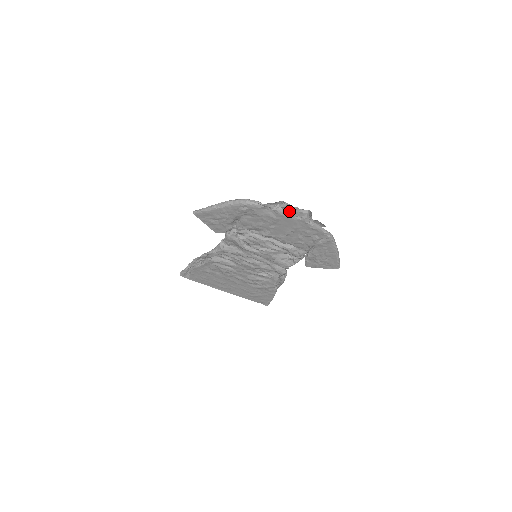
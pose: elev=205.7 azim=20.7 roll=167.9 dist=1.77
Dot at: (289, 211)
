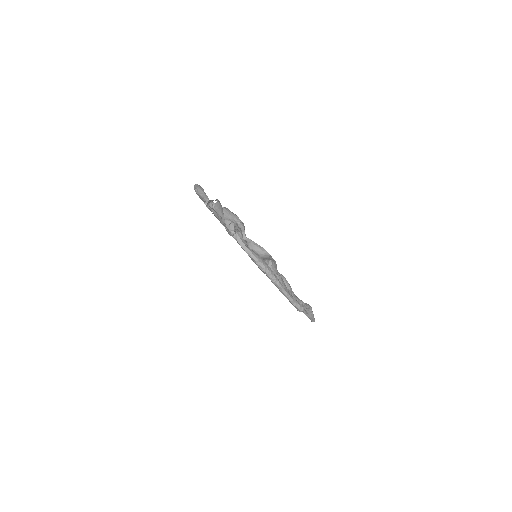
Dot at: (216, 214)
